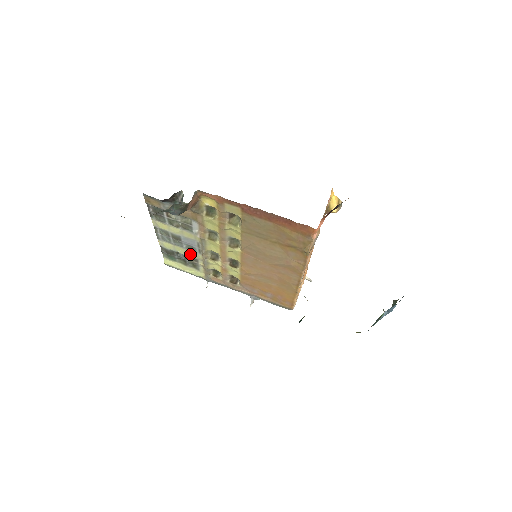
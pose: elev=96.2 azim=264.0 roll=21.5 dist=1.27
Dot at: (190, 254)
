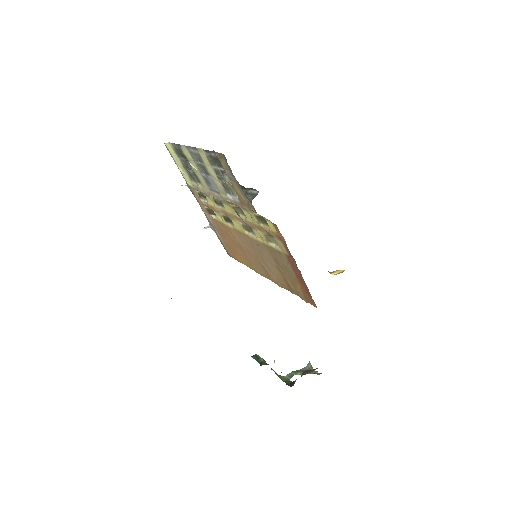
Dot at: (200, 177)
